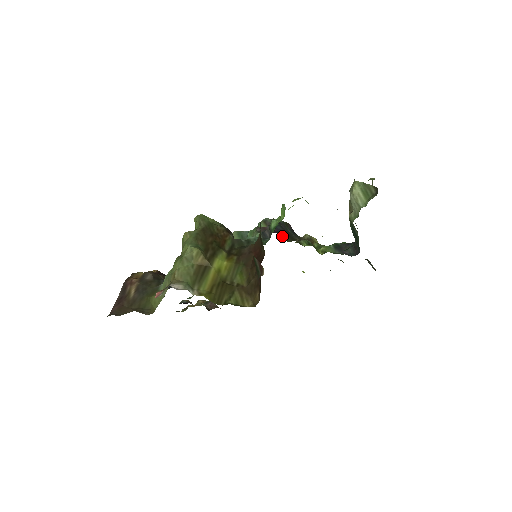
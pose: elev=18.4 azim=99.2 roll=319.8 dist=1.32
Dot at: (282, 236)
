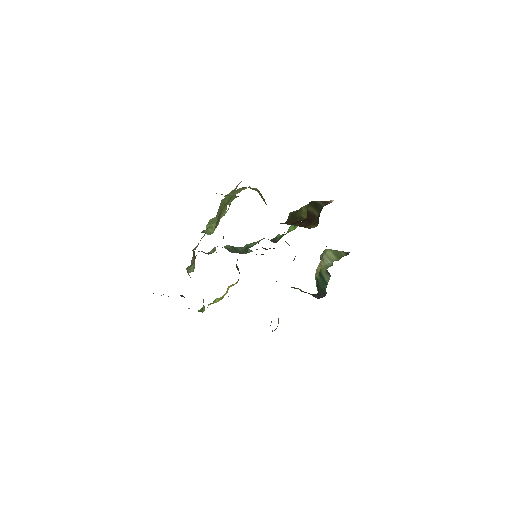
Dot at: occluded
